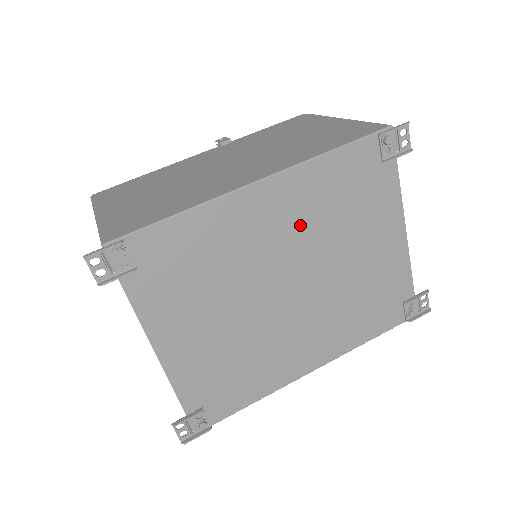
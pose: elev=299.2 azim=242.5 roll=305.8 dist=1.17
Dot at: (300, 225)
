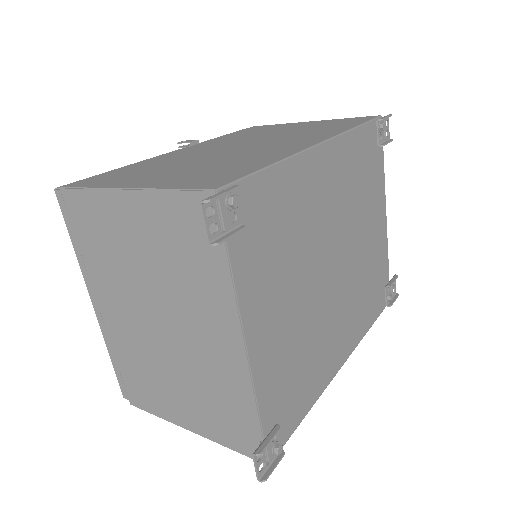
Dot at: (341, 197)
